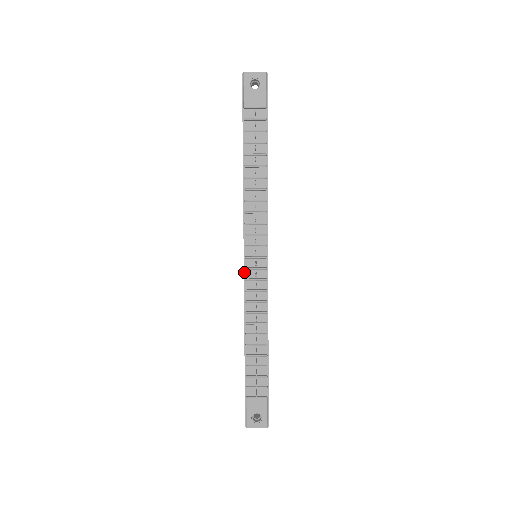
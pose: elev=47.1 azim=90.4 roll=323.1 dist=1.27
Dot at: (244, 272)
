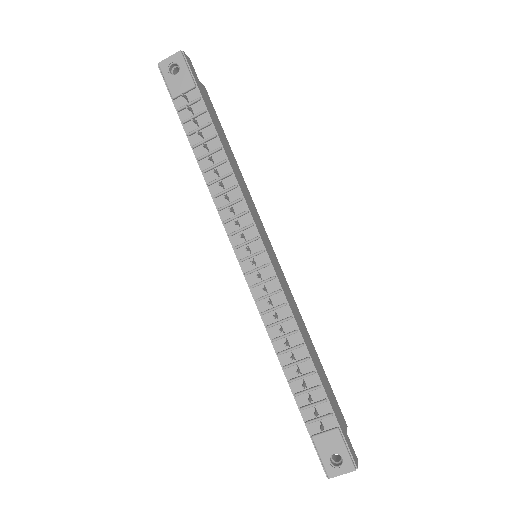
Dot at: (246, 279)
